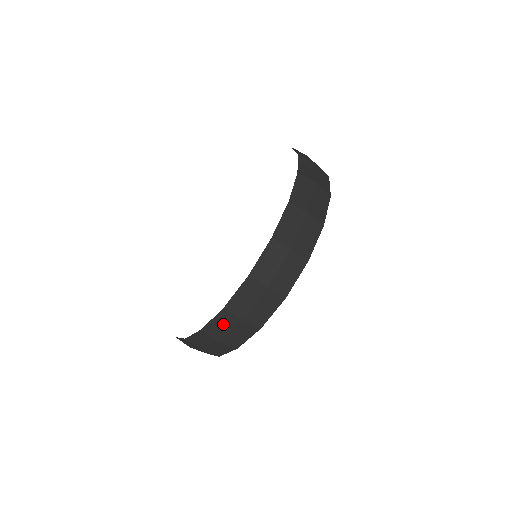
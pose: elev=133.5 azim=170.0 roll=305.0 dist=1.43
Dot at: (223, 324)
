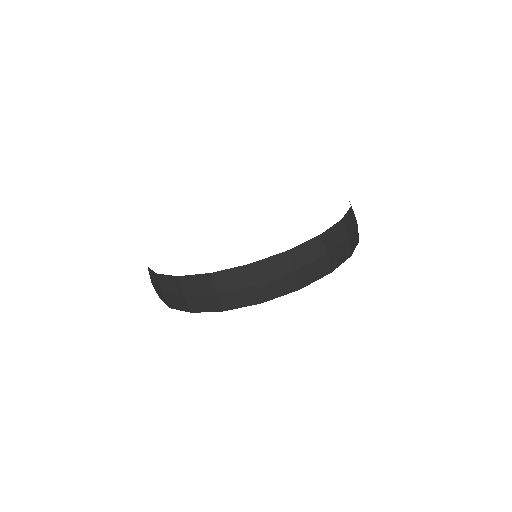
Dot at: (155, 280)
